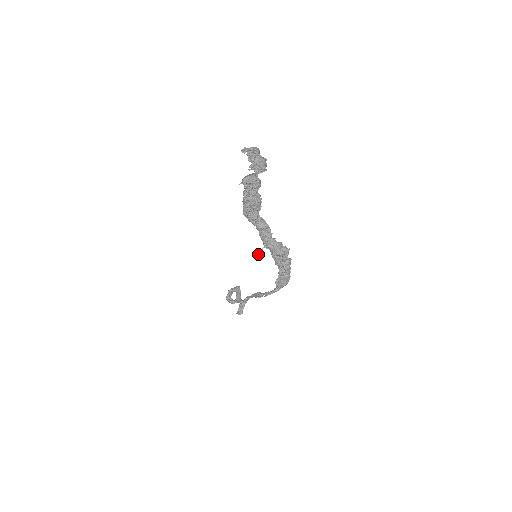
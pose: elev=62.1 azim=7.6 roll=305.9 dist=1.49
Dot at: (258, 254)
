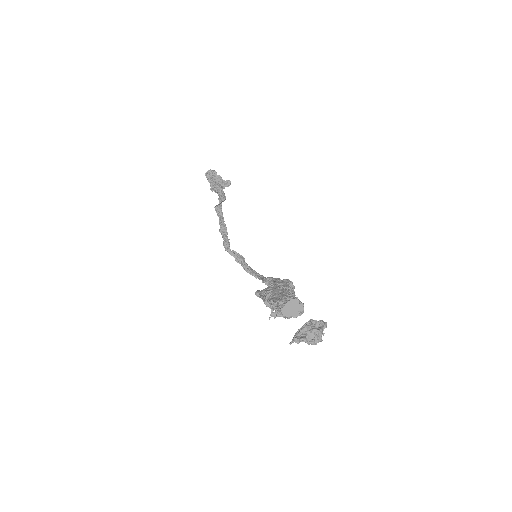
Dot at: (256, 295)
